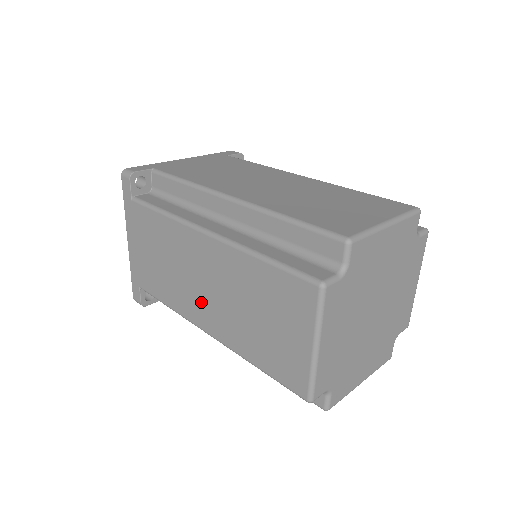
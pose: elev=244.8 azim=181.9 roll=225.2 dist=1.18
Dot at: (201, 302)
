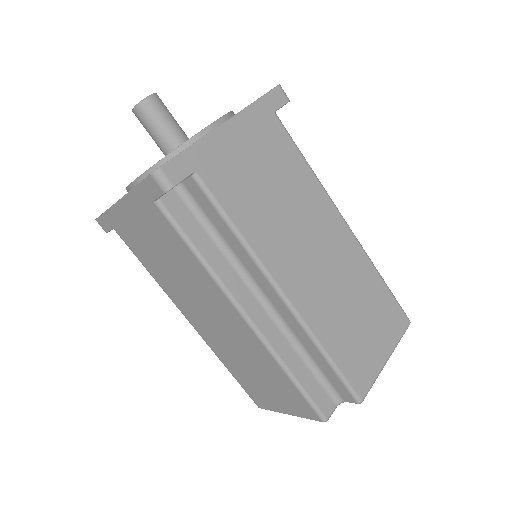
Dot at: (199, 316)
